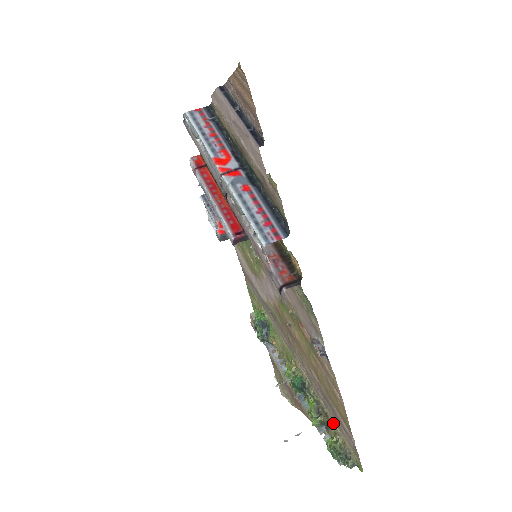
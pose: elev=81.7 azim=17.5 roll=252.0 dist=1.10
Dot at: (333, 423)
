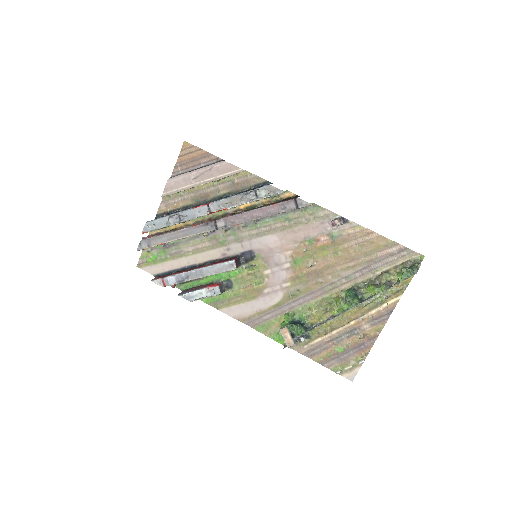
Dot at: (388, 270)
